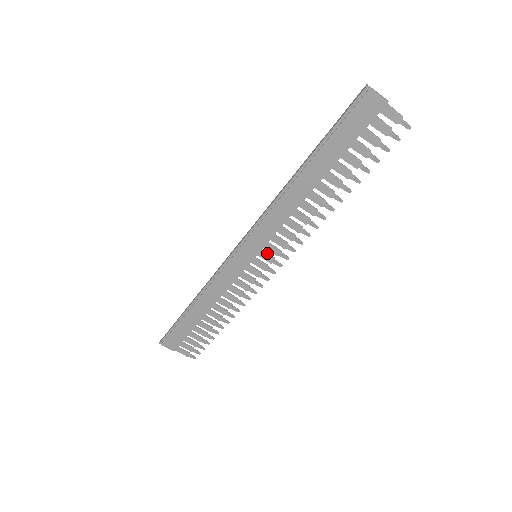
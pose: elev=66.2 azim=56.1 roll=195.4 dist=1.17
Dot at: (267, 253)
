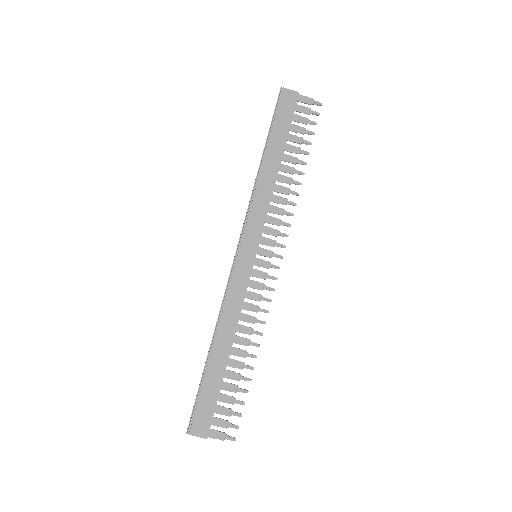
Dot at: (265, 249)
